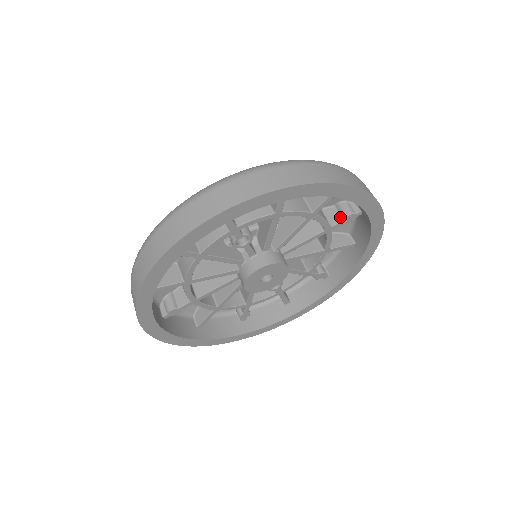
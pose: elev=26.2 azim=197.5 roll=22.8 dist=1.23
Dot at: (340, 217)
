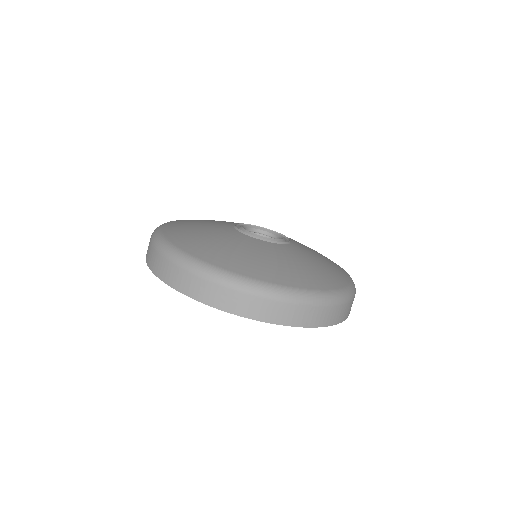
Dot at: occluded
